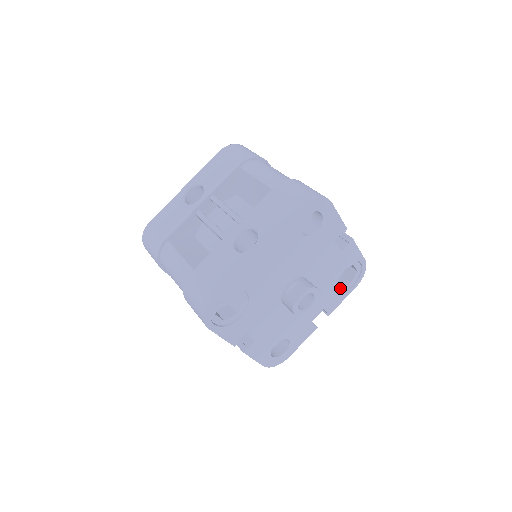
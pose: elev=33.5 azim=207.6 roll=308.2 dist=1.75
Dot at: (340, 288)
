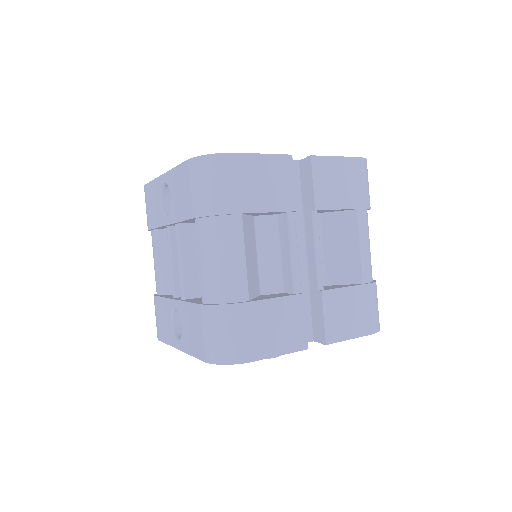
Dot at: occluded
